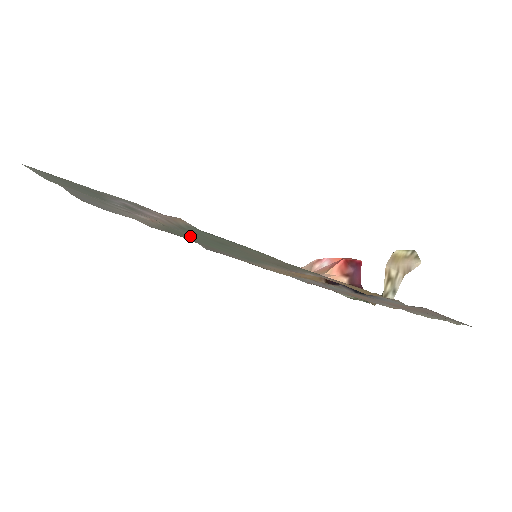
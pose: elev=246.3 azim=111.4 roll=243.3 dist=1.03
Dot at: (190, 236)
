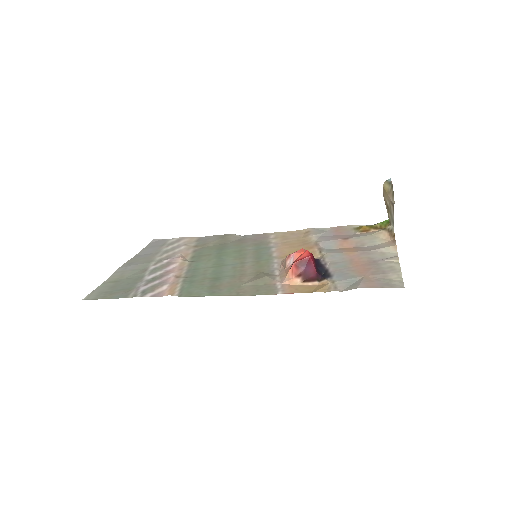
Dot at: (210, 257)
